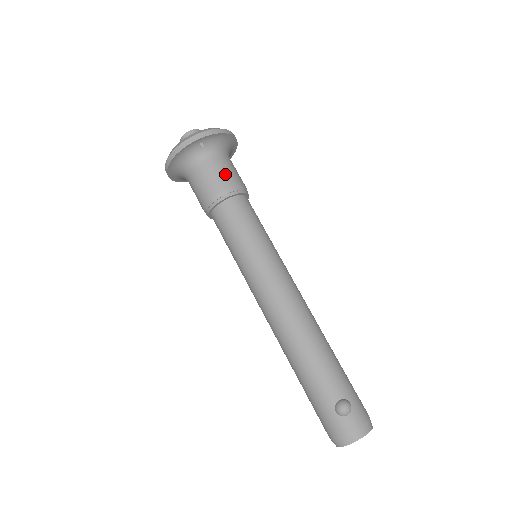
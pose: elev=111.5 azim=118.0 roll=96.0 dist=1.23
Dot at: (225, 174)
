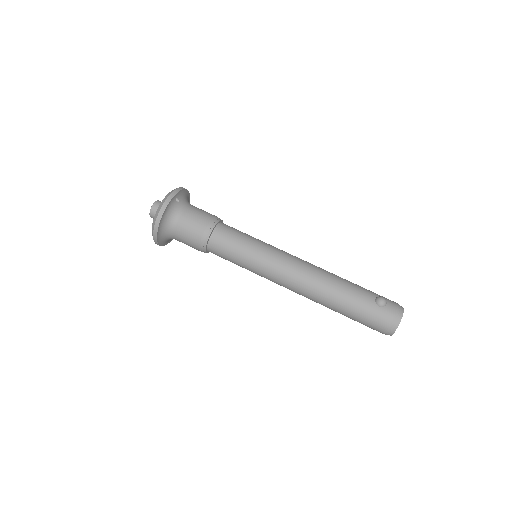
Dot at: (203, 213)
